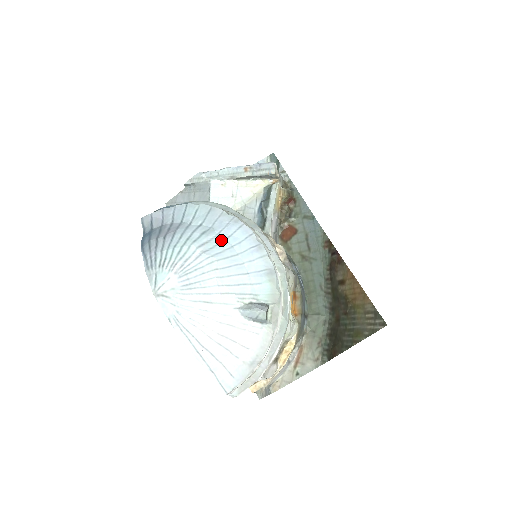
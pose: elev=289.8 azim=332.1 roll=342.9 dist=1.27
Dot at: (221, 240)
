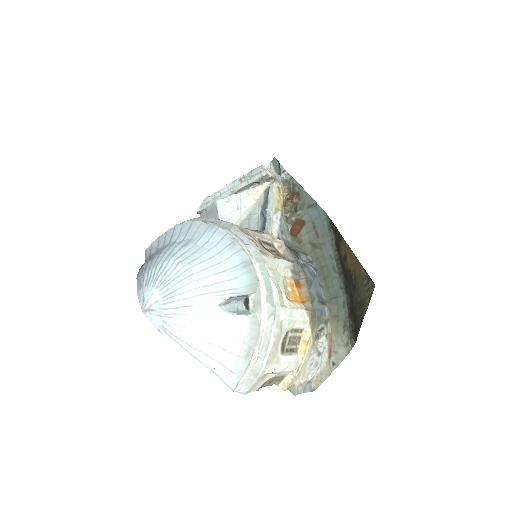
Dot at: (198, 248)
